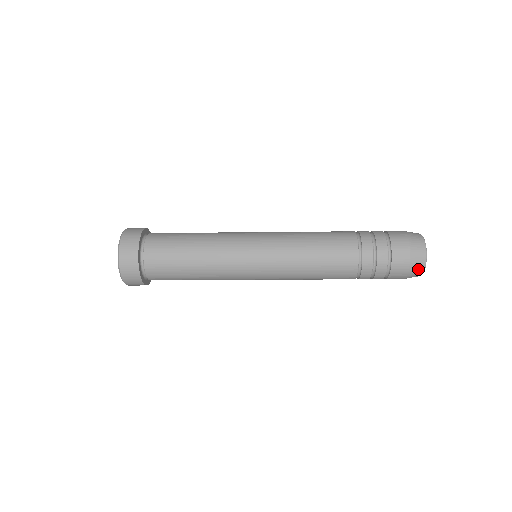
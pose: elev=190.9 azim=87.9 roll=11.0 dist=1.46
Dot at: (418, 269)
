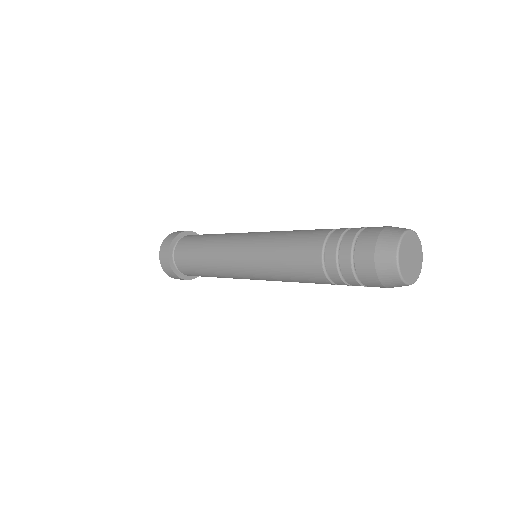
Dot at: (389, 270)
